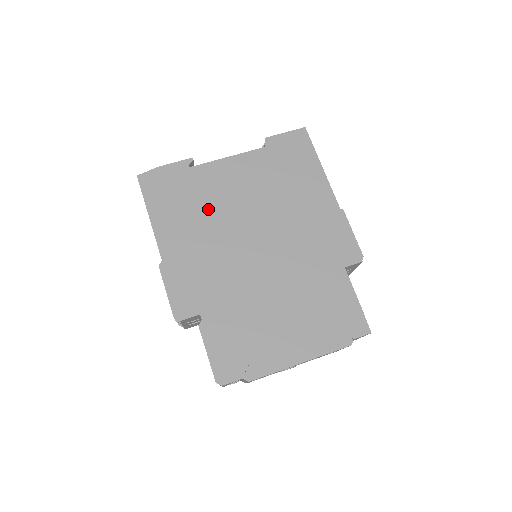
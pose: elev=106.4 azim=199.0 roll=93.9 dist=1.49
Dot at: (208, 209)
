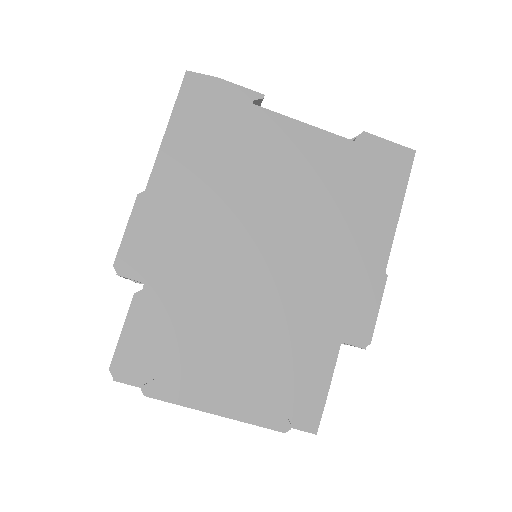
Dot at: (239, 168)
